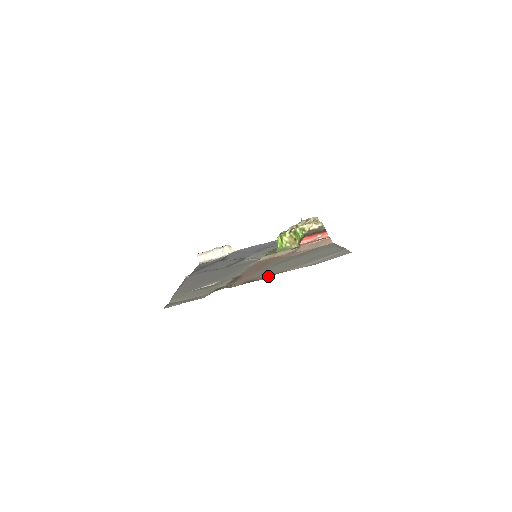
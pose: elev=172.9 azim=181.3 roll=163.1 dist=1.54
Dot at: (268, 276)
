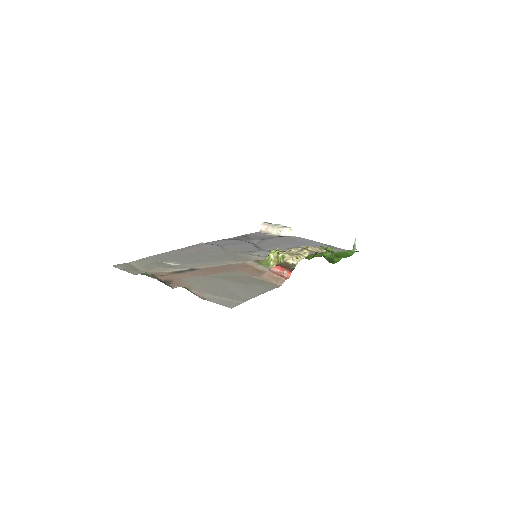
Dot at: (179, 286)
